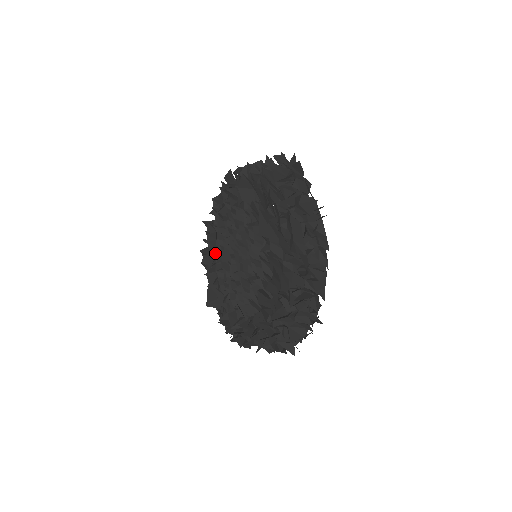
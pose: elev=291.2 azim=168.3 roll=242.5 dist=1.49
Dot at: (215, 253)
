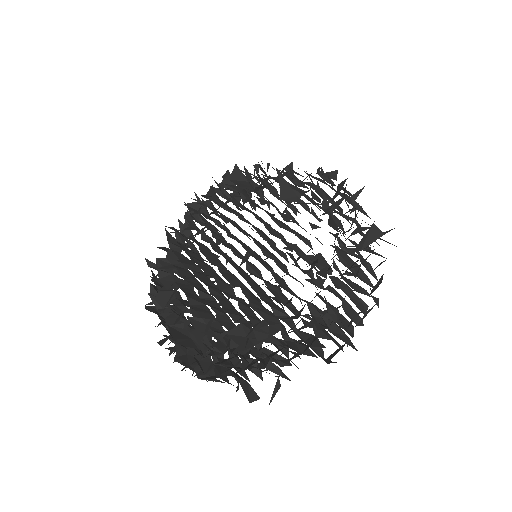
Dot at: (174, 285)
